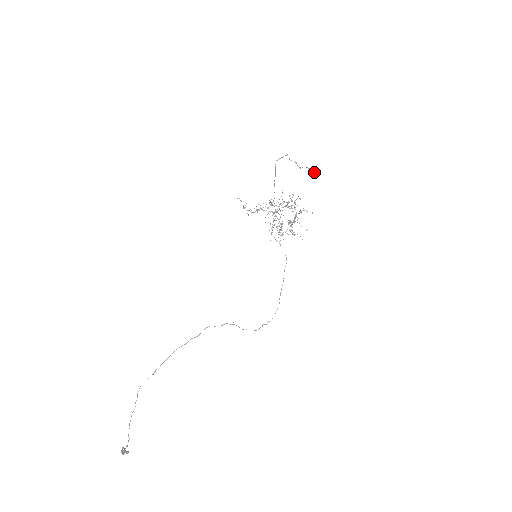
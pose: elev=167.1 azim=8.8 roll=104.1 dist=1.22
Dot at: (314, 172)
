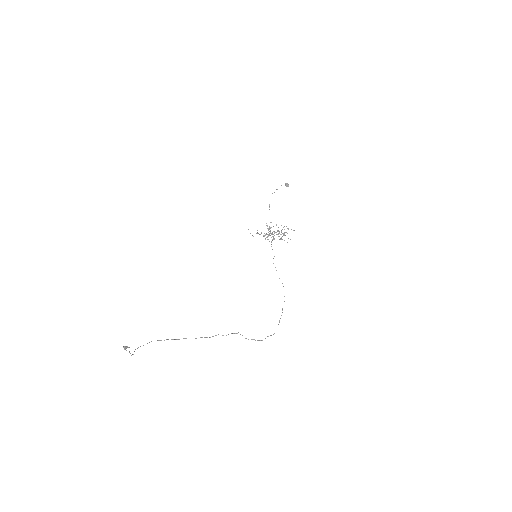
Dot at: (287, 183)
